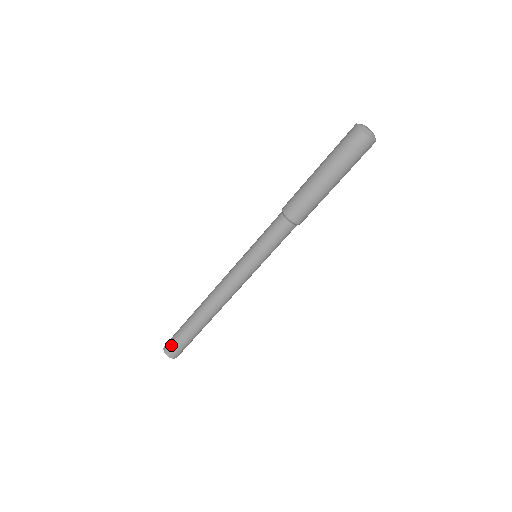
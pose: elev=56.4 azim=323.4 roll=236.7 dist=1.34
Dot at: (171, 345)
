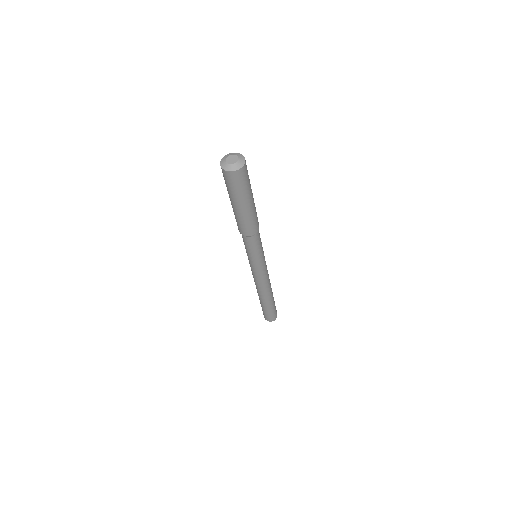
Dot at: occluded
